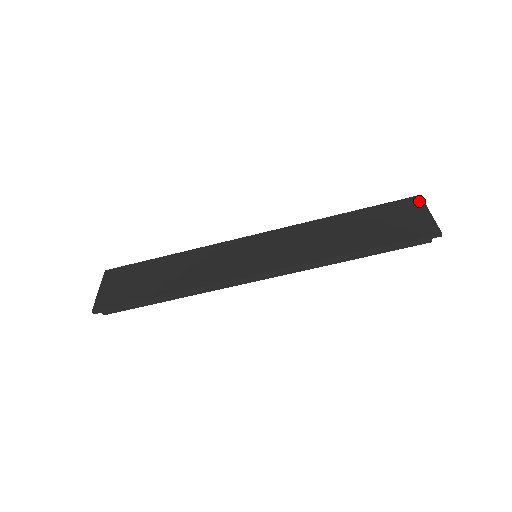
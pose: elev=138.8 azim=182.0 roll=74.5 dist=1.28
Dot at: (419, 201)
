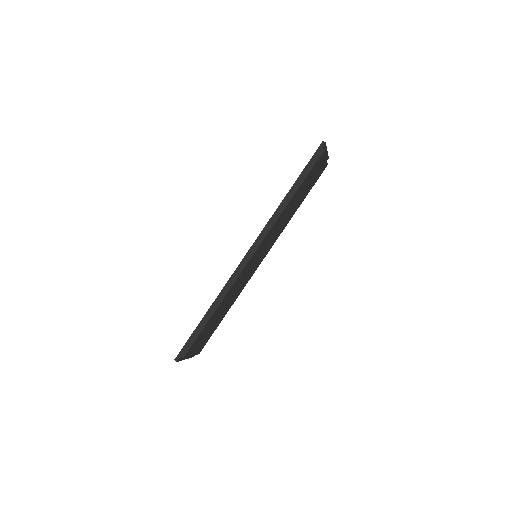
Dot at: occluded
